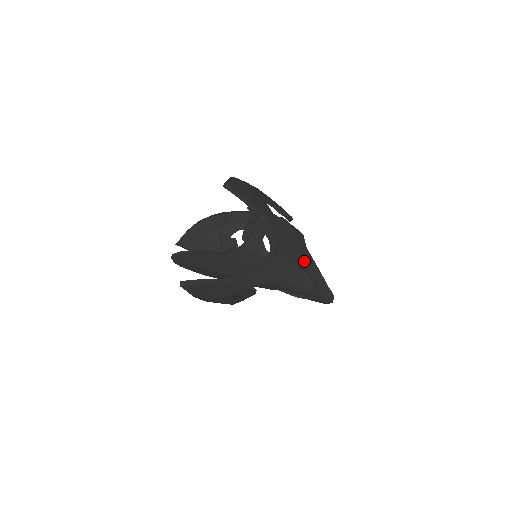
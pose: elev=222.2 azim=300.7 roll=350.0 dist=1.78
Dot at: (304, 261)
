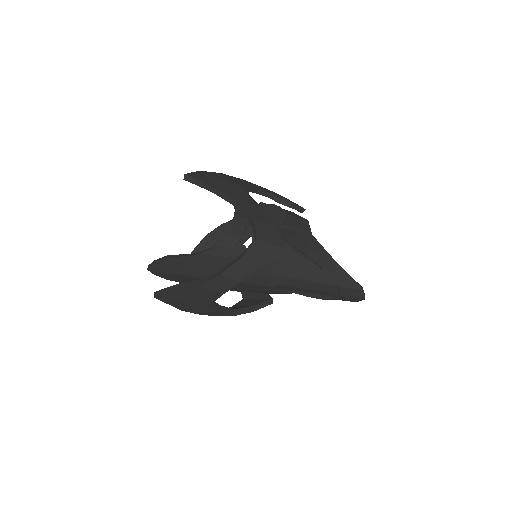
Dot at: (307, 249)
